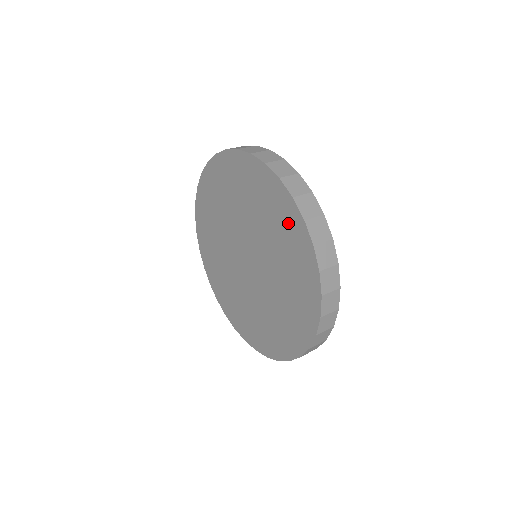
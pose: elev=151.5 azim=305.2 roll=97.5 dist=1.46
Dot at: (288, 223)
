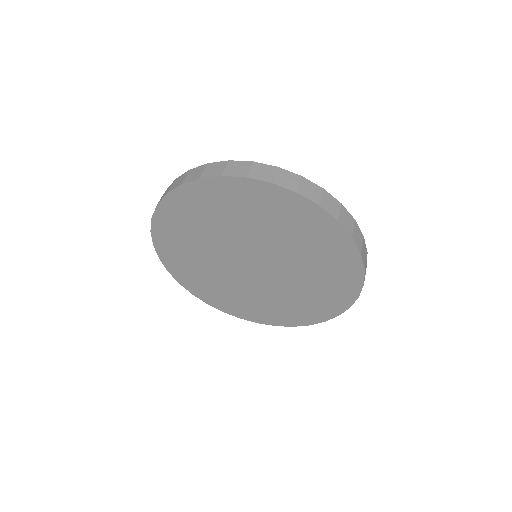
Dot at: (314, 226)
